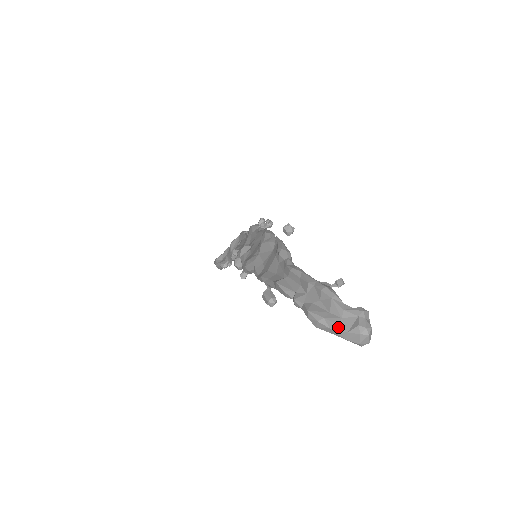
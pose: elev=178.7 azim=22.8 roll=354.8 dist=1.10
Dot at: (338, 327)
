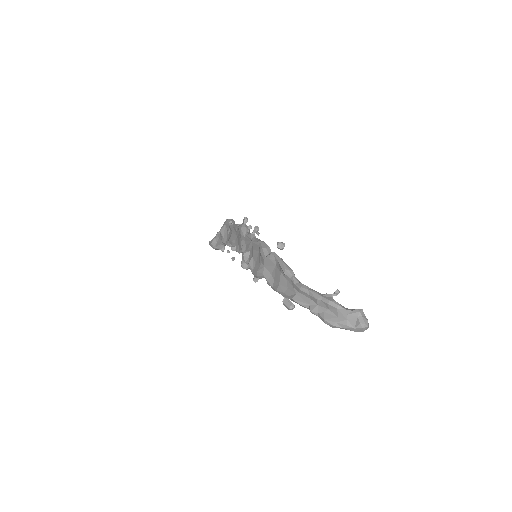
Dot at: (347, 327)
